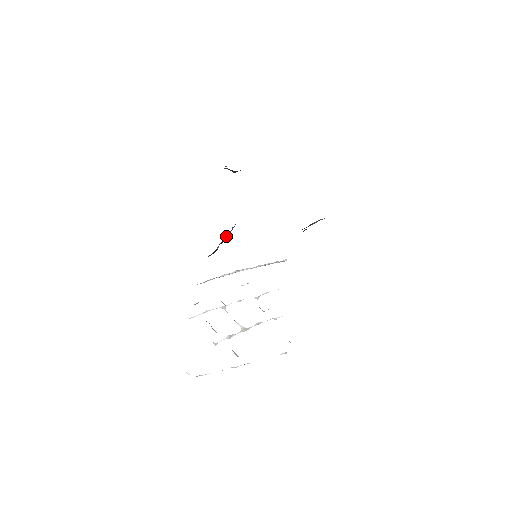
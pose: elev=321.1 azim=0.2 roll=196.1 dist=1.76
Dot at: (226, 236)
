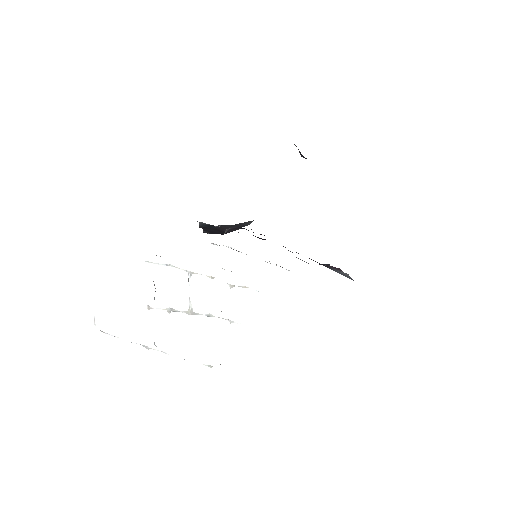
Dot at: (230, 228)
